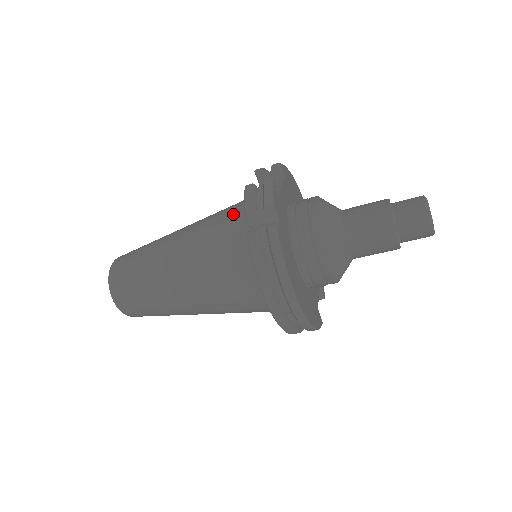
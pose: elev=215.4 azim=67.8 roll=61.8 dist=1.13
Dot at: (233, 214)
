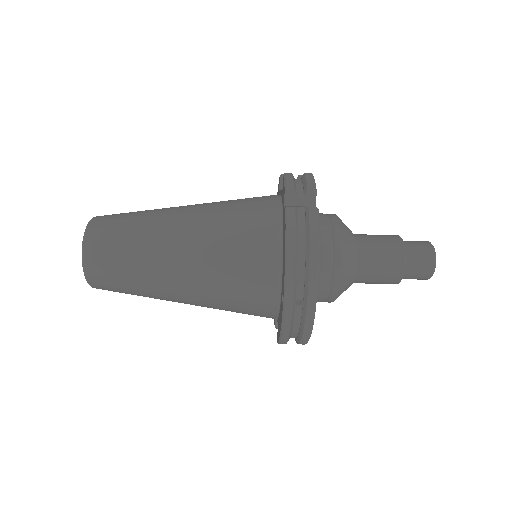
Dot at: (257, 199)
